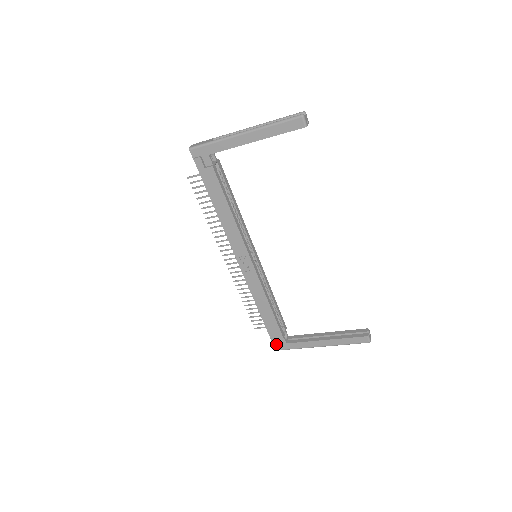
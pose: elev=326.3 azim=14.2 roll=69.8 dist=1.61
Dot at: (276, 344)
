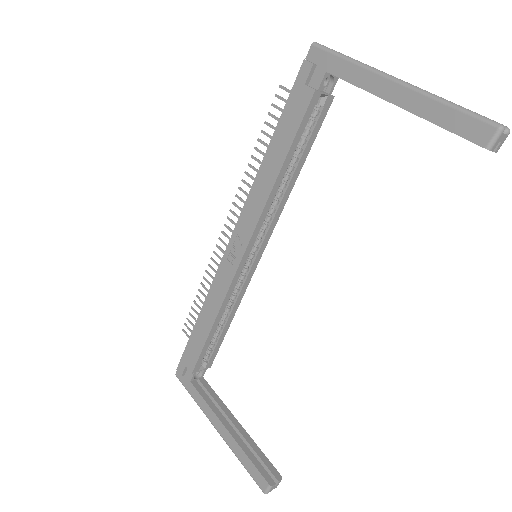
Dot at: (181, 369)
